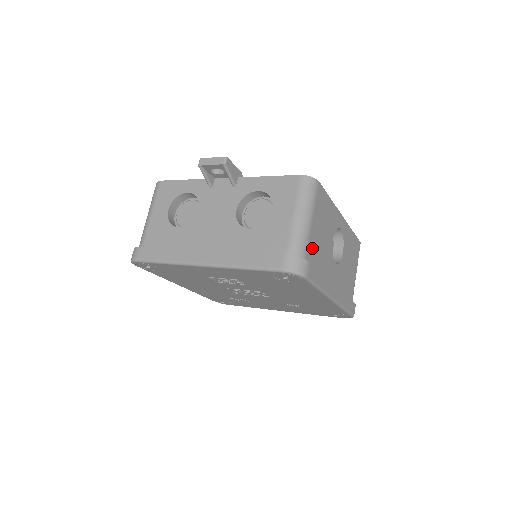
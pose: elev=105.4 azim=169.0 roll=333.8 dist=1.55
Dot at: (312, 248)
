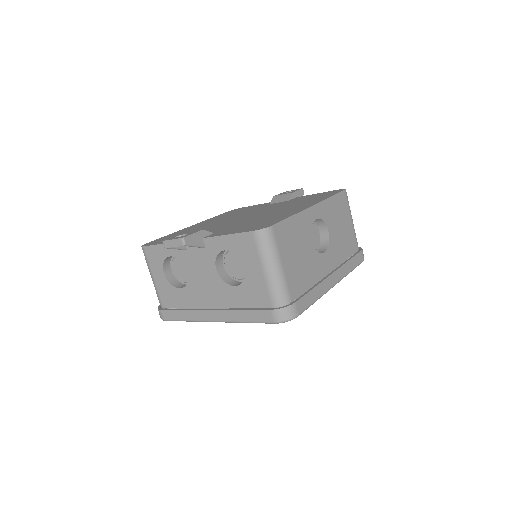
Dot at: (293, 282)
